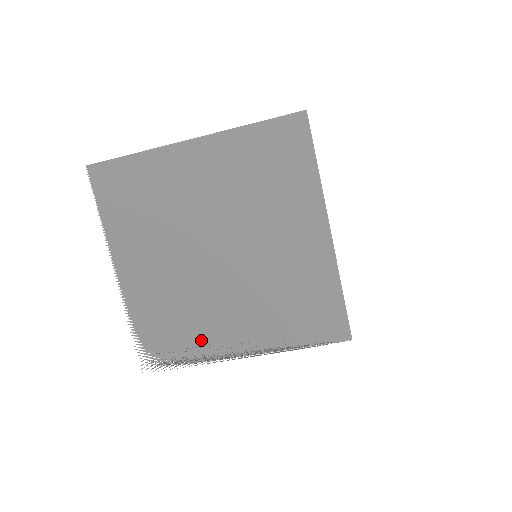
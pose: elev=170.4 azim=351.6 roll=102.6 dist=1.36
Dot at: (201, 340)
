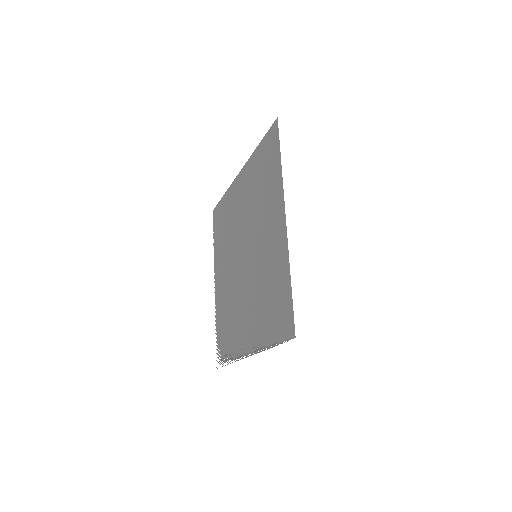
Dot at: (235, 338)
